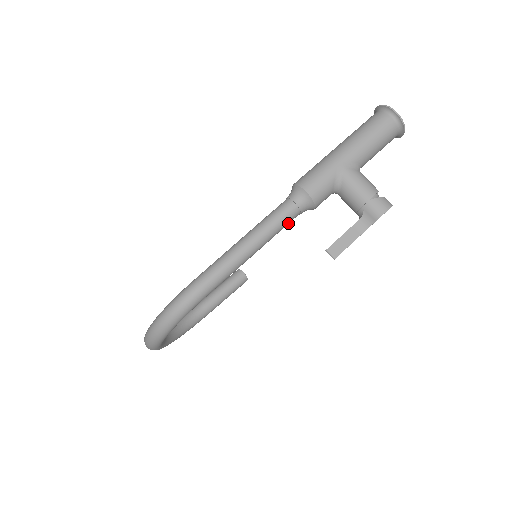
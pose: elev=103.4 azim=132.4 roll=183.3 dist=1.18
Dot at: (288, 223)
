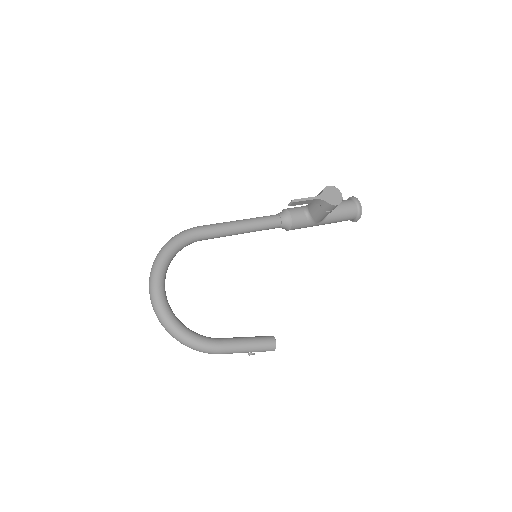
Dot at: (270, 219)
